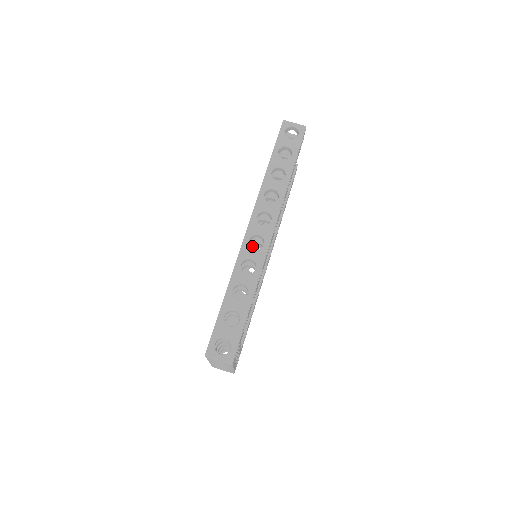
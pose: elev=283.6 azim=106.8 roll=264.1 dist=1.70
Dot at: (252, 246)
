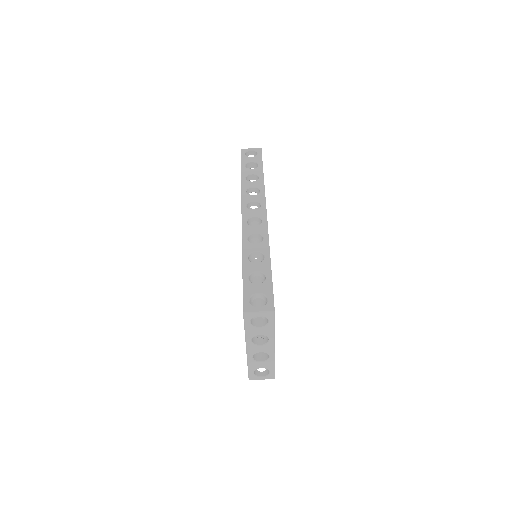
Dot at: occluded
